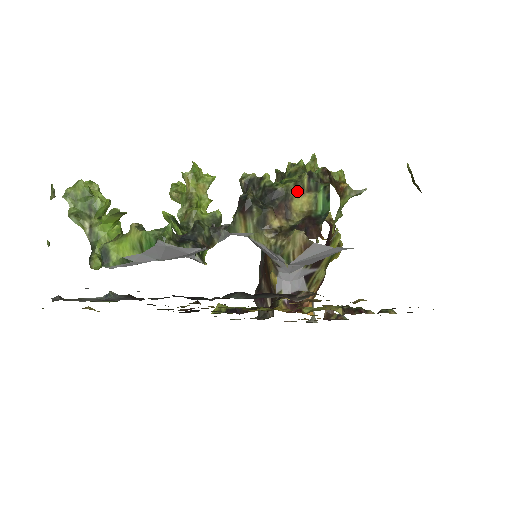
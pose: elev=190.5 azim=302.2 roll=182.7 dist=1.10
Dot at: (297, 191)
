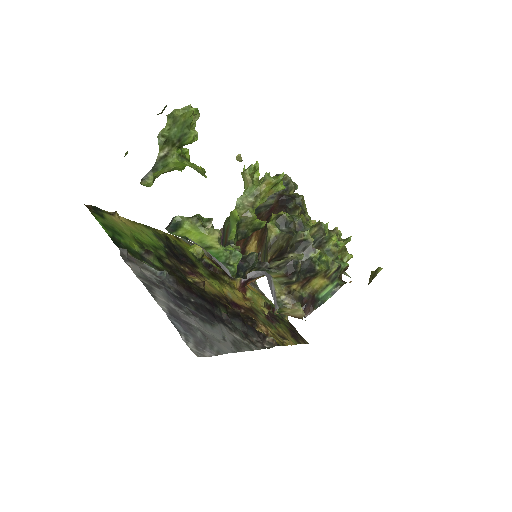
Dot at: (323, 274)
